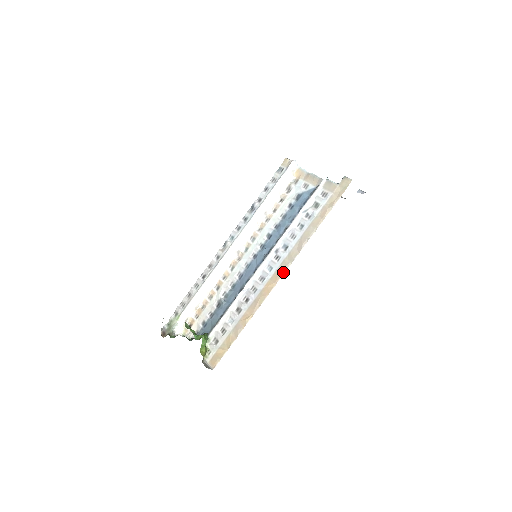
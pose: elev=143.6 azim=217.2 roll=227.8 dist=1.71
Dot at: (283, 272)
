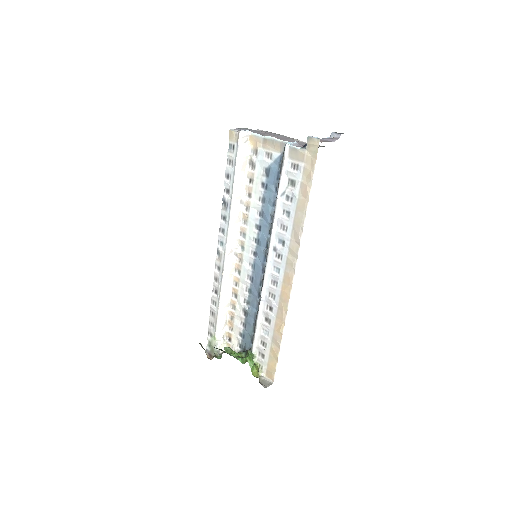
Dot at: (293, 272)
